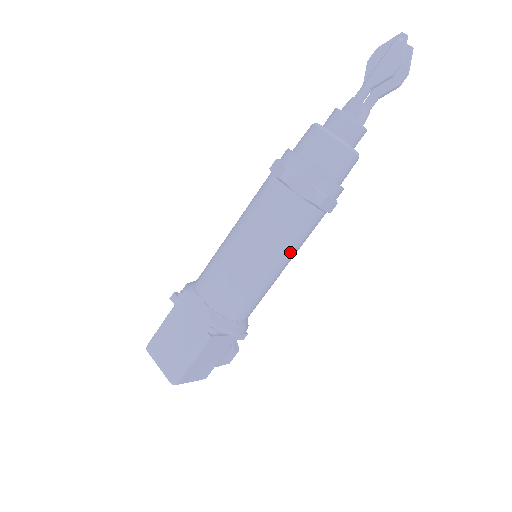
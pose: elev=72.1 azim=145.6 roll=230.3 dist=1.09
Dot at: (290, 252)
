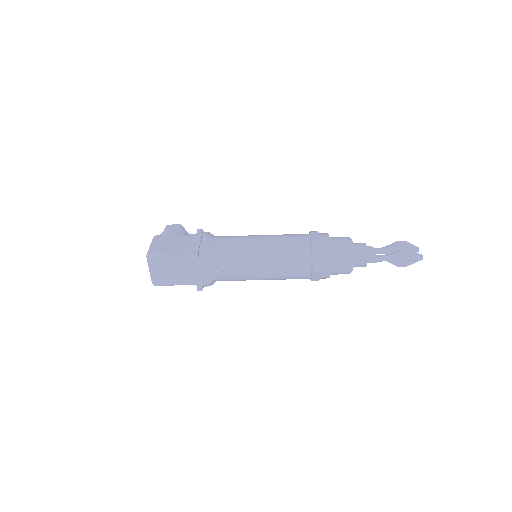
Dot at: occluded
